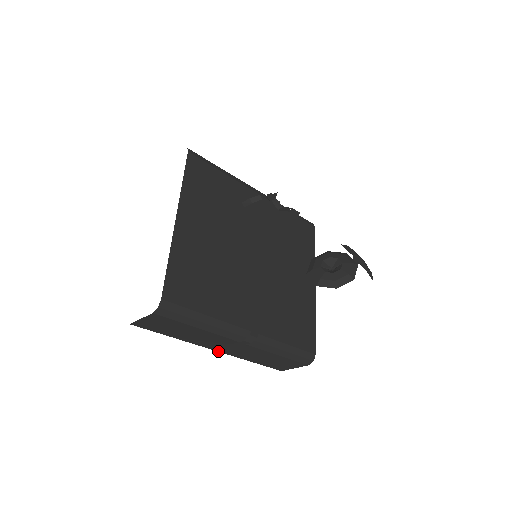
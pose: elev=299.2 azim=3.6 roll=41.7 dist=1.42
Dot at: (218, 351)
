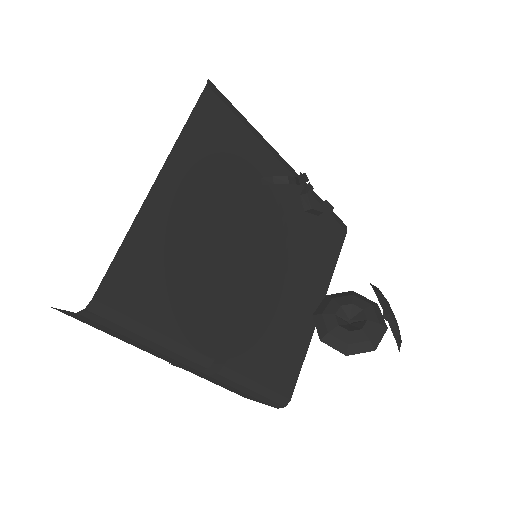
Dot at: (168, 361)
